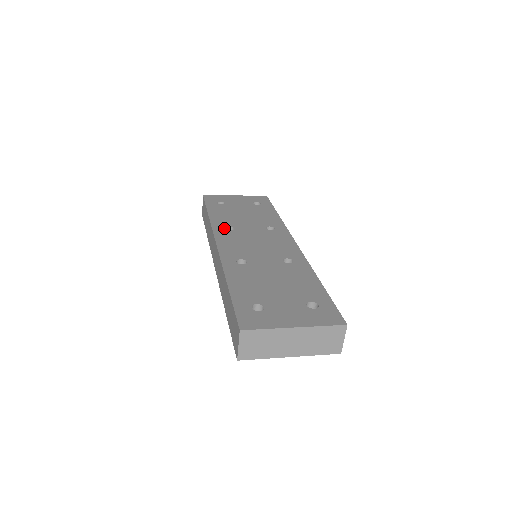
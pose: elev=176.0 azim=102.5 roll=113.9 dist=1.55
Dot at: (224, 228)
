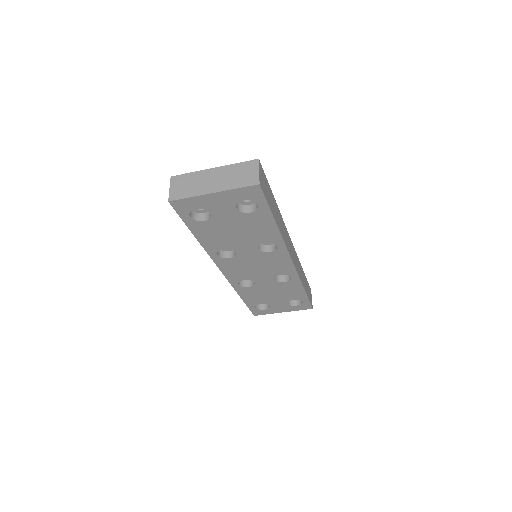
Dot at: occluded
